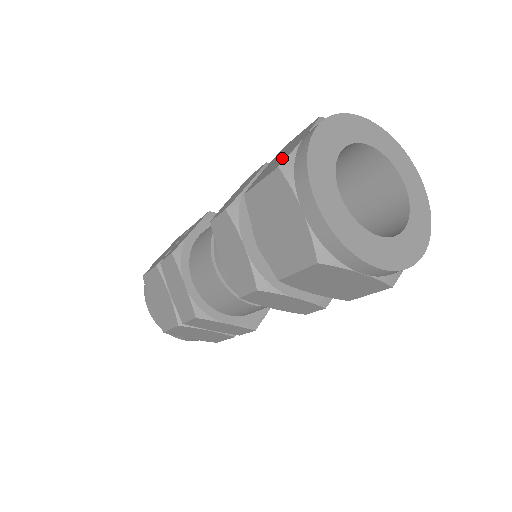
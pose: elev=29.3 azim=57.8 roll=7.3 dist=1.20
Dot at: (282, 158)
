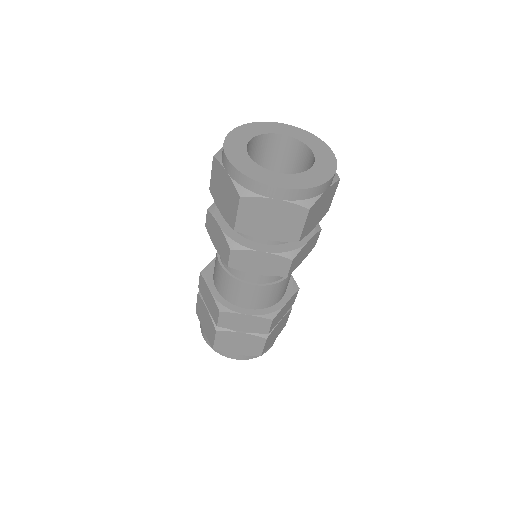
Dot at: occluded
